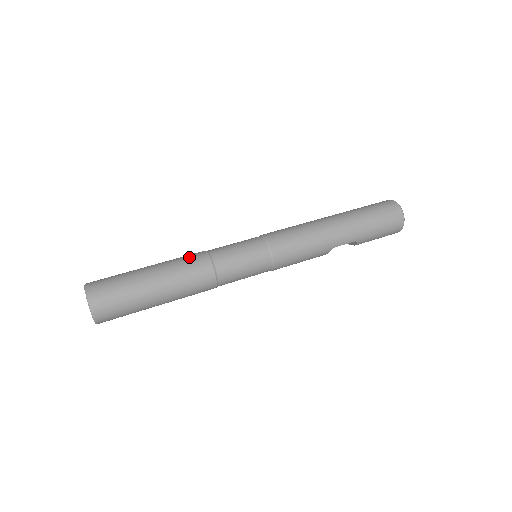
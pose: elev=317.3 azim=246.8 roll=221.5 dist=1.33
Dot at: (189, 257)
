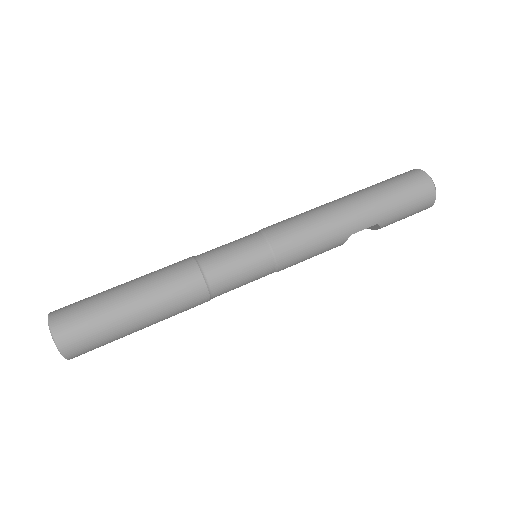
Dot at: (172, 266)
